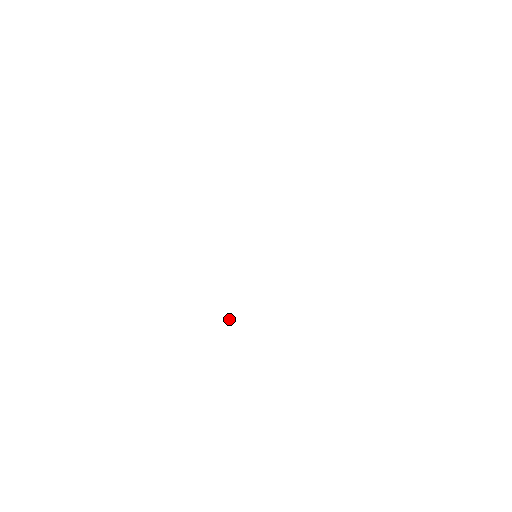
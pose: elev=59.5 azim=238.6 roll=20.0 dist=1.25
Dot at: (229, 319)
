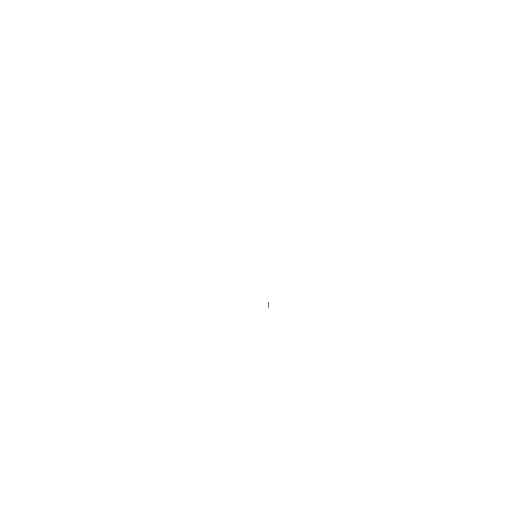
Dot at: (268, 305)
